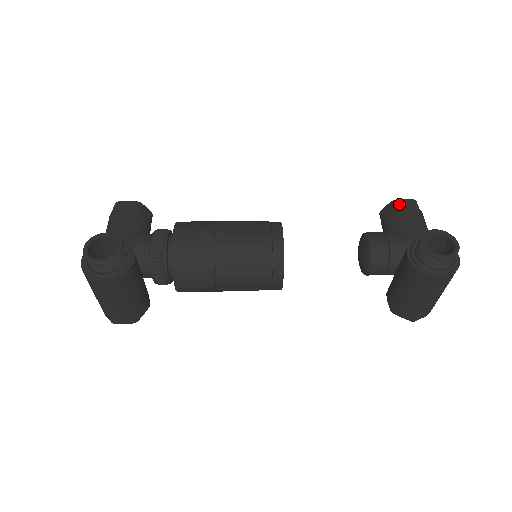
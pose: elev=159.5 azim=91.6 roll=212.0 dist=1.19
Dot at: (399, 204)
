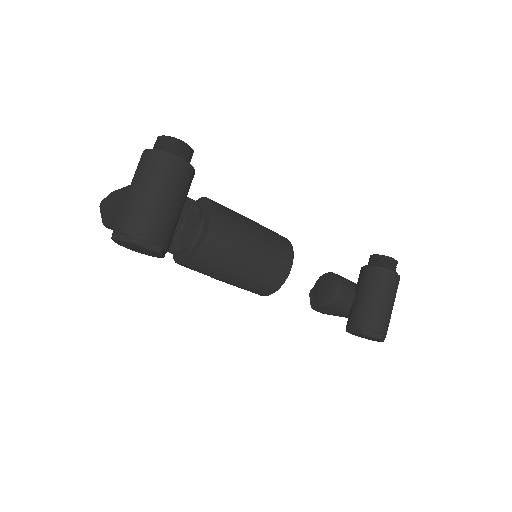
Dot at: occluded
